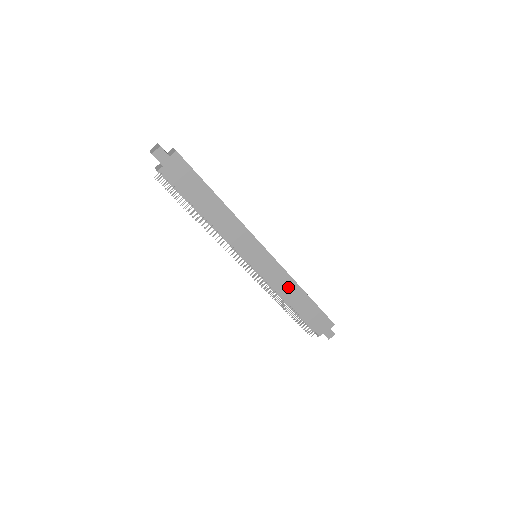
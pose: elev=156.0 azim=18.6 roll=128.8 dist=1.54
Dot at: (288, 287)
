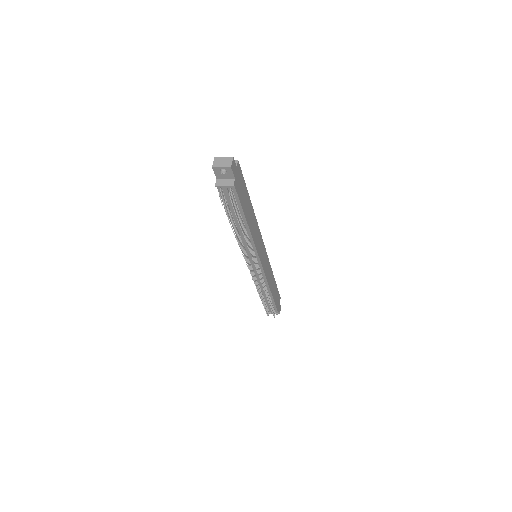
Dot at: (270, 276)
